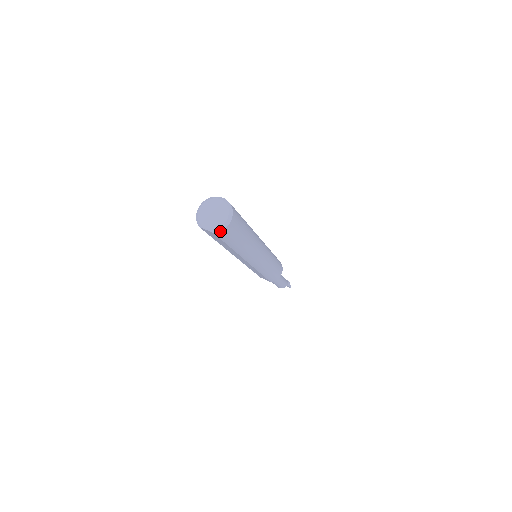
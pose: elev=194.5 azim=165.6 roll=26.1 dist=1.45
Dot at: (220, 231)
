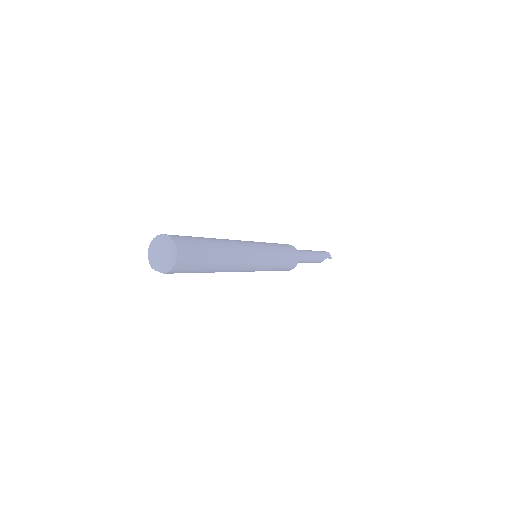
Dot at: (168, 271)
